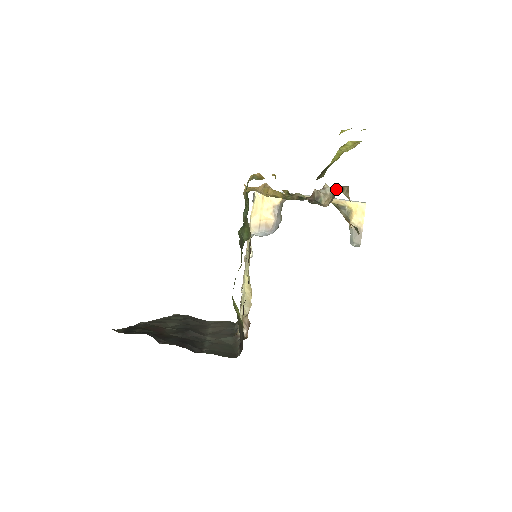
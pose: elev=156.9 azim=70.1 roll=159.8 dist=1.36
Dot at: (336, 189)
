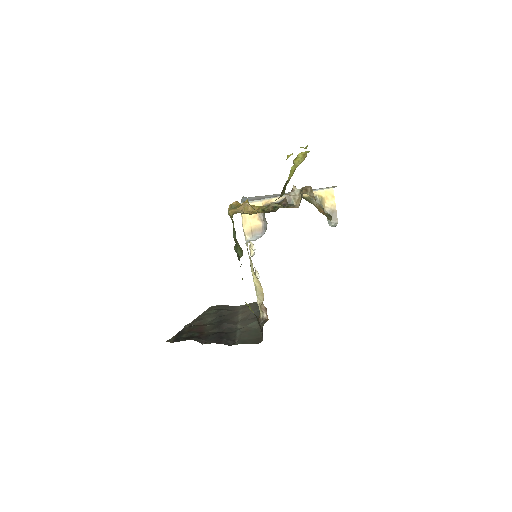
Dot at: (301, 192)
